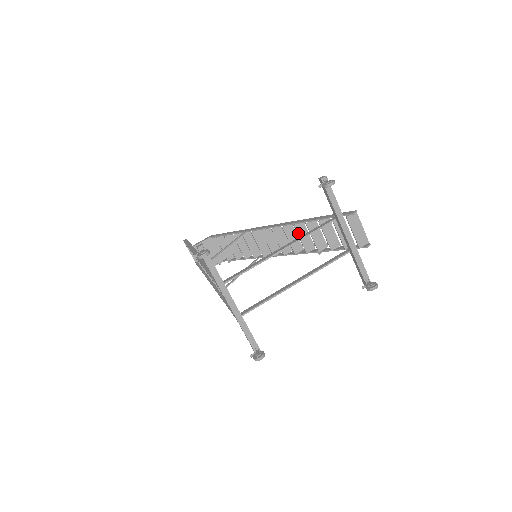
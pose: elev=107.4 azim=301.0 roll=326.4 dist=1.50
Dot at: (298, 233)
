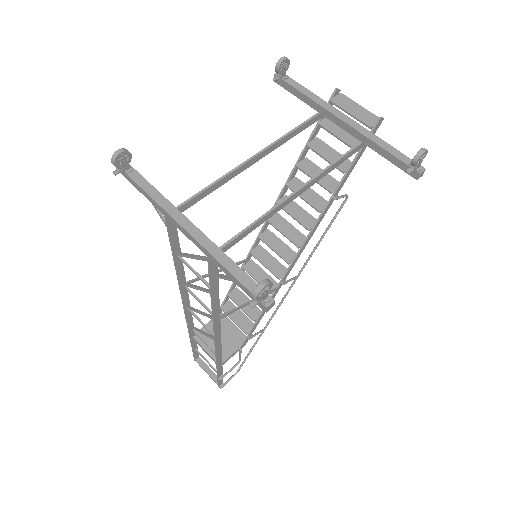
Dot at: occluded
